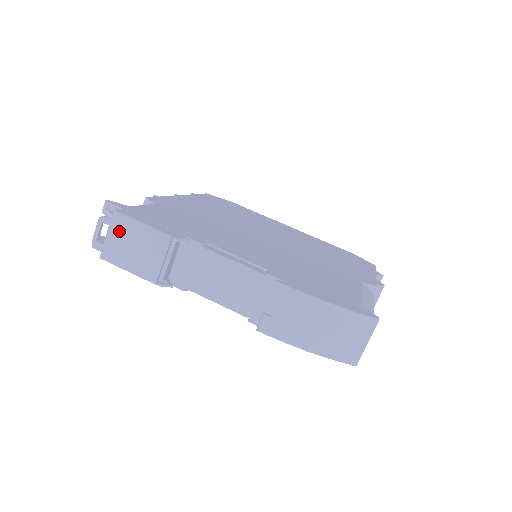
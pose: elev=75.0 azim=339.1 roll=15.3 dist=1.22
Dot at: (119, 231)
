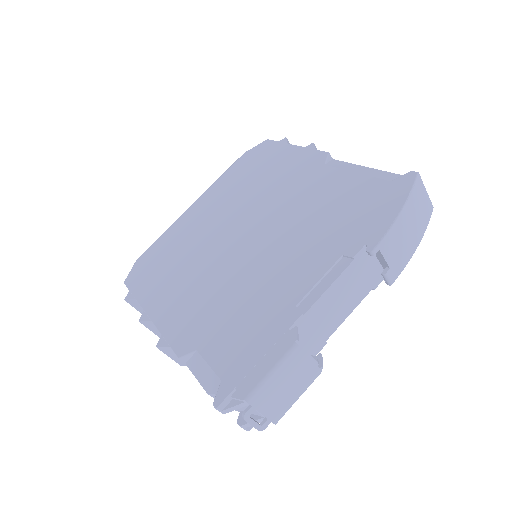
Dot at: (265, 400)
